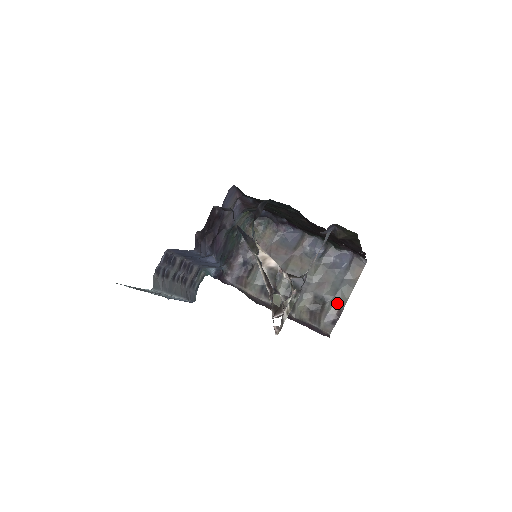
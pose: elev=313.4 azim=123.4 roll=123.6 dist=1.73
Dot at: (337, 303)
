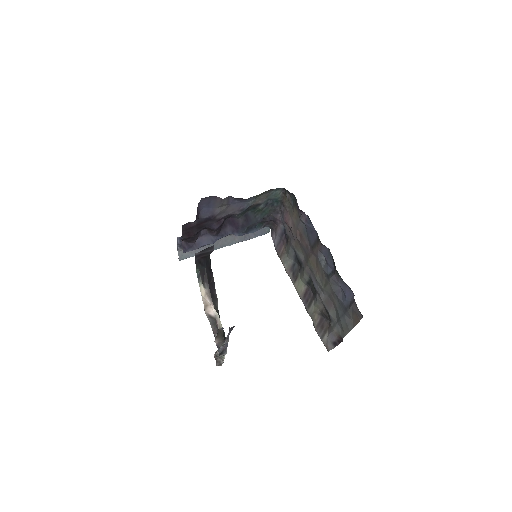
Dot at: (338, 331)
